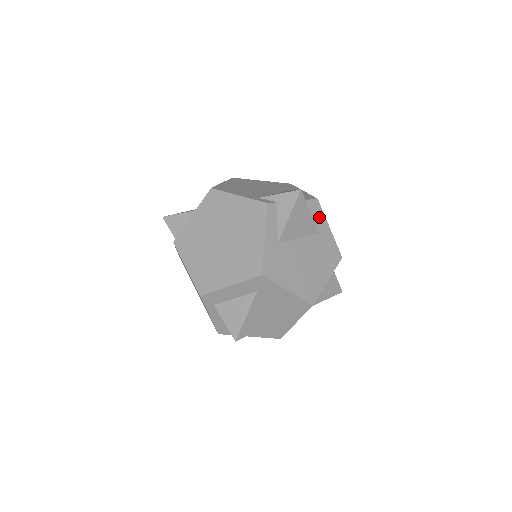
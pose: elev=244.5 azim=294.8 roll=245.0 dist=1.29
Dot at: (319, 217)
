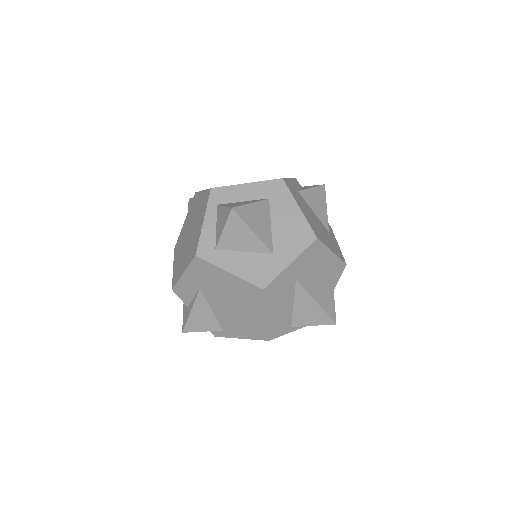
Dot at: (330, 230)
